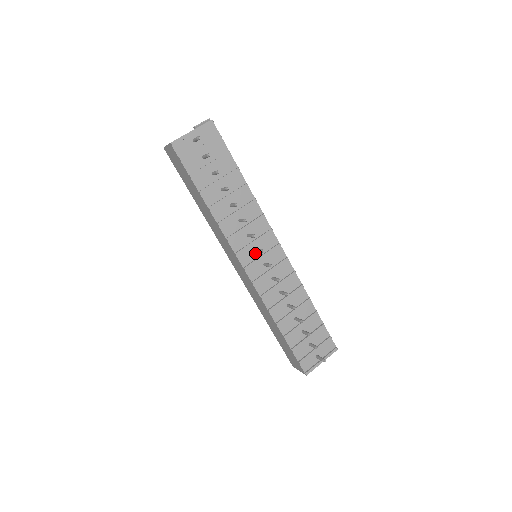
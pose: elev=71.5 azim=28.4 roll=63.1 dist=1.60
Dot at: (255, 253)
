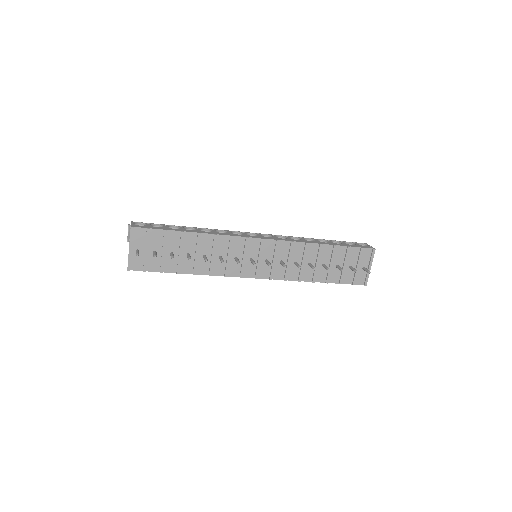
Dot at: occluded
